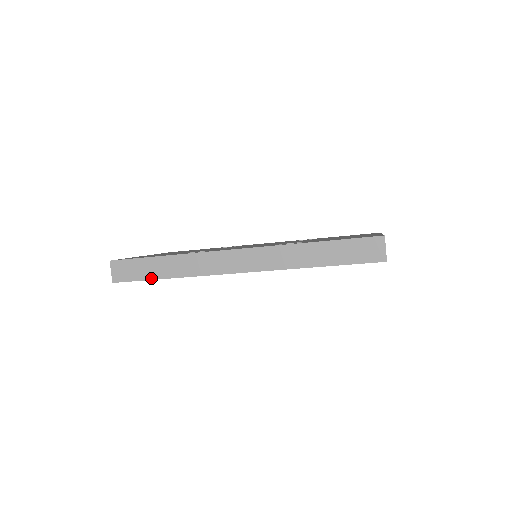
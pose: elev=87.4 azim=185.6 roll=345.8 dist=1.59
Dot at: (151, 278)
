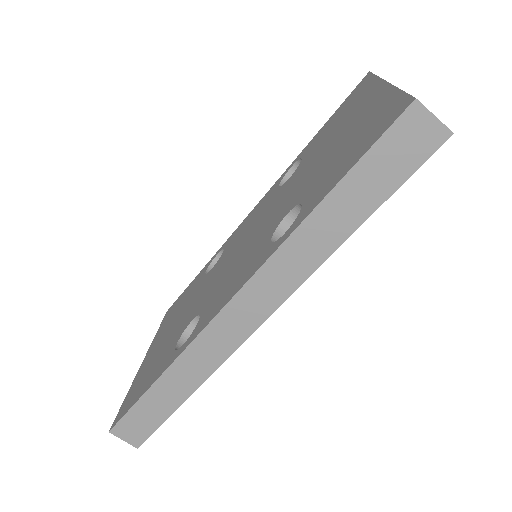
Dot at: (170, 413)
